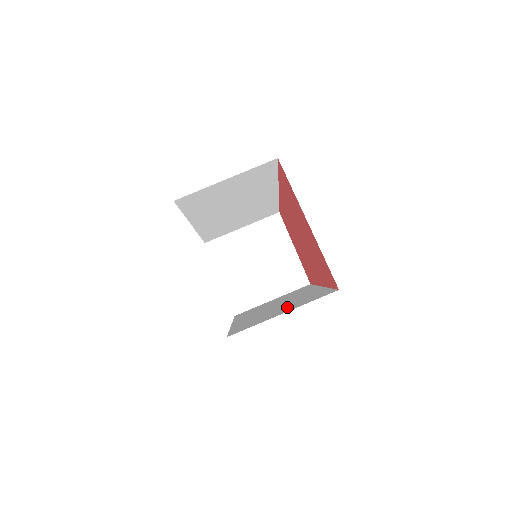
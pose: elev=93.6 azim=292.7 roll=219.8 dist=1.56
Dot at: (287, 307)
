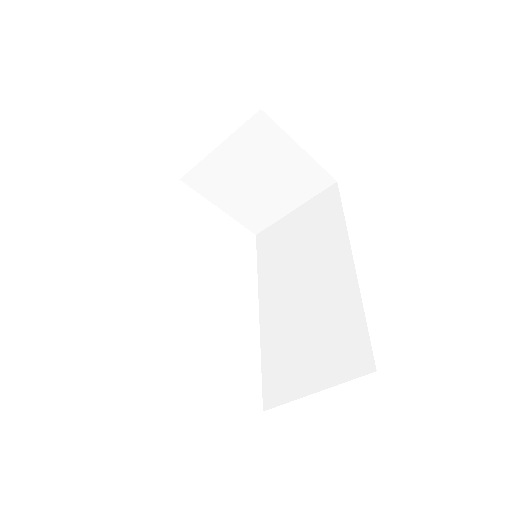
Dot at: (317, 351)
